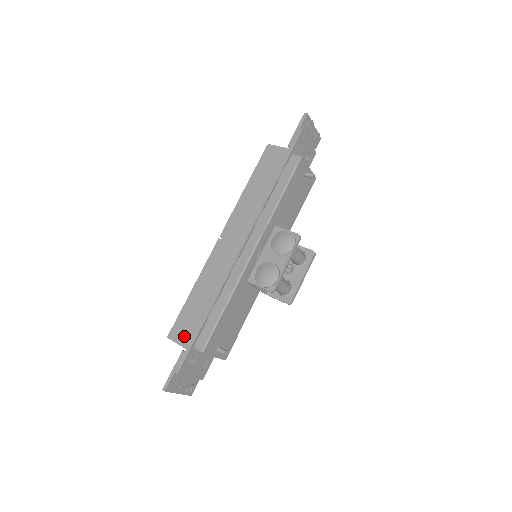
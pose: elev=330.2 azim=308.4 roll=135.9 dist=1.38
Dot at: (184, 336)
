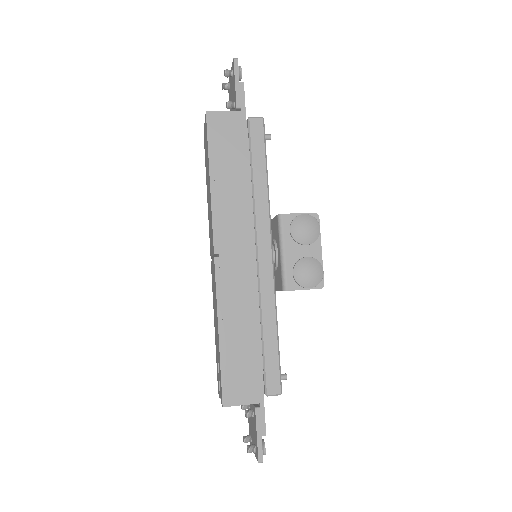
Dot at: (246, 392)
